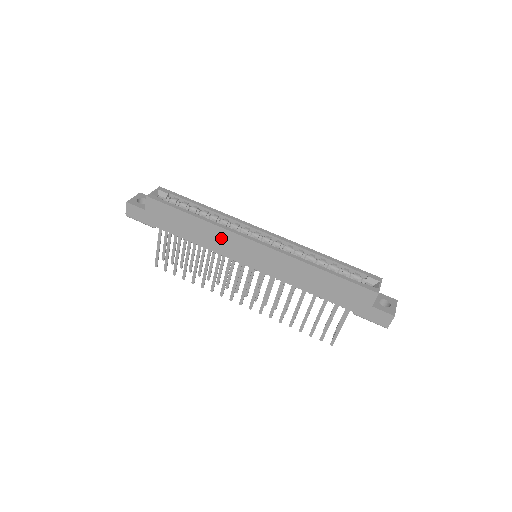
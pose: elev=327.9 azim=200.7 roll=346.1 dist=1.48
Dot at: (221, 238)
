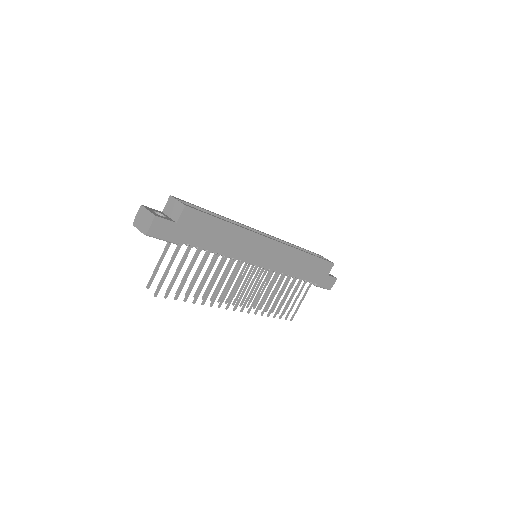
Dot at: (246, 242)
